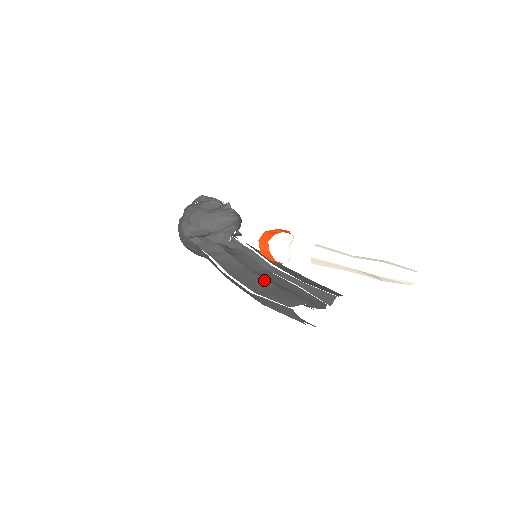
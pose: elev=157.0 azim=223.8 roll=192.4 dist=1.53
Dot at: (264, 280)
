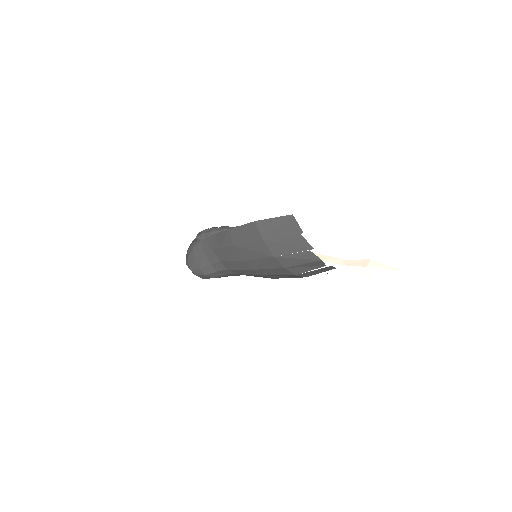
Dot at: occluded
